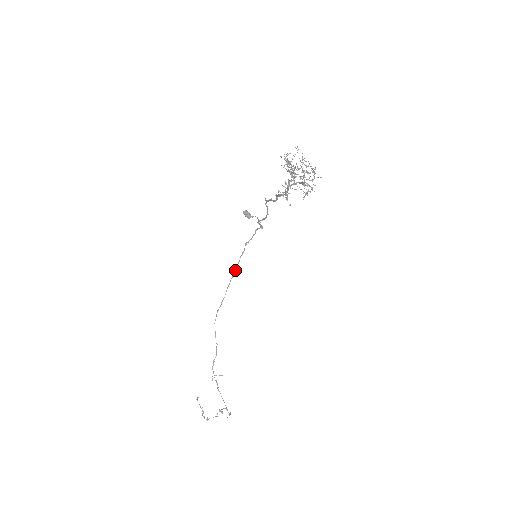
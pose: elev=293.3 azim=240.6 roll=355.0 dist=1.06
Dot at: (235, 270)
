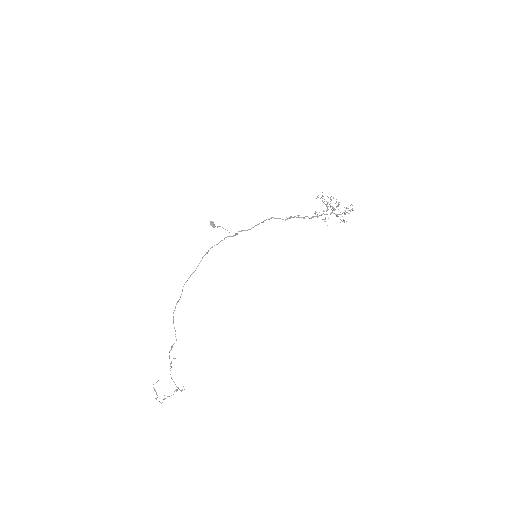
Dot at: (196, 268)
